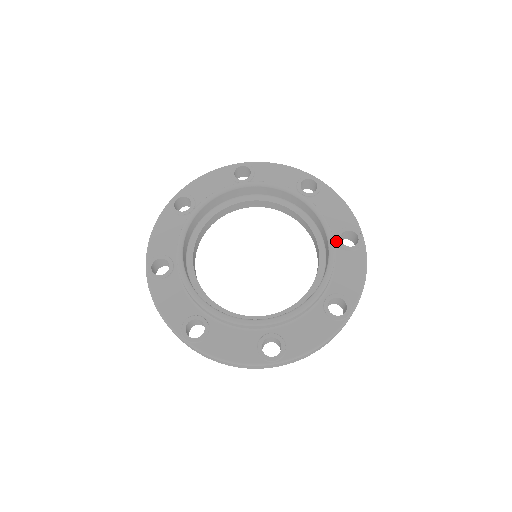
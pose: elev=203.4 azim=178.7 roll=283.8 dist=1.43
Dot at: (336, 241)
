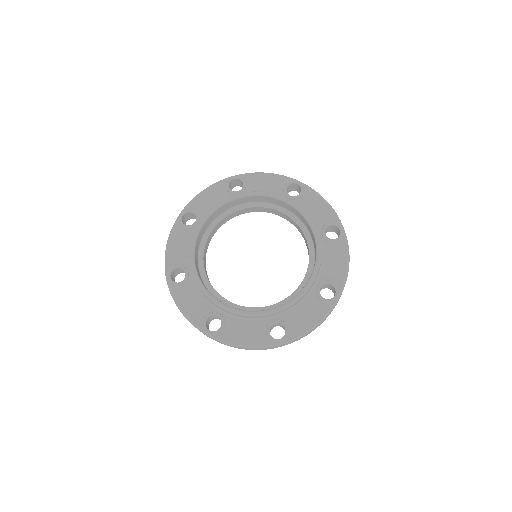
Dot at: (317, 286)
